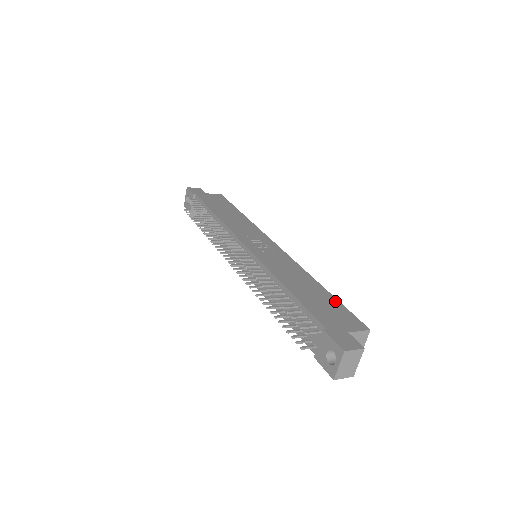
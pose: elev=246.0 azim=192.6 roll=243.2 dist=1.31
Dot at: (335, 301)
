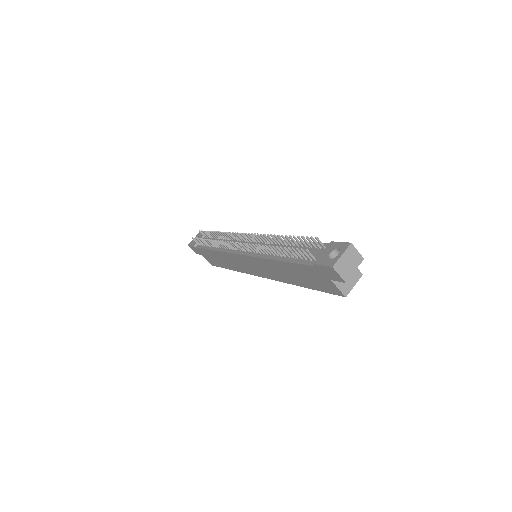
Dot at: occluded
